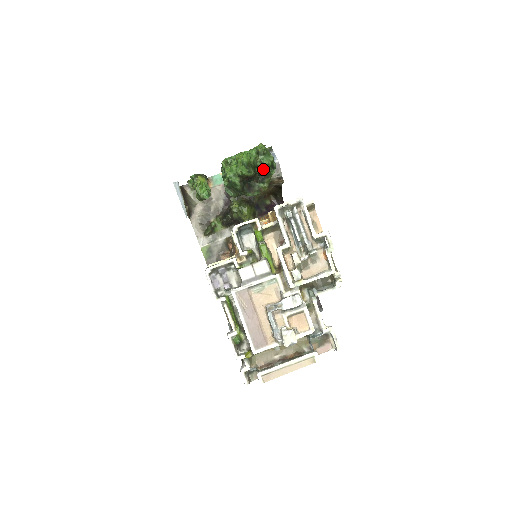
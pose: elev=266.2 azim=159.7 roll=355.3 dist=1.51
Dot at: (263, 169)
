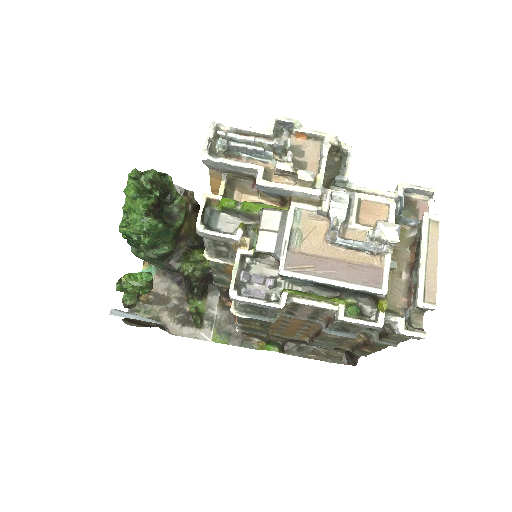
Dot at: (158, 185)
